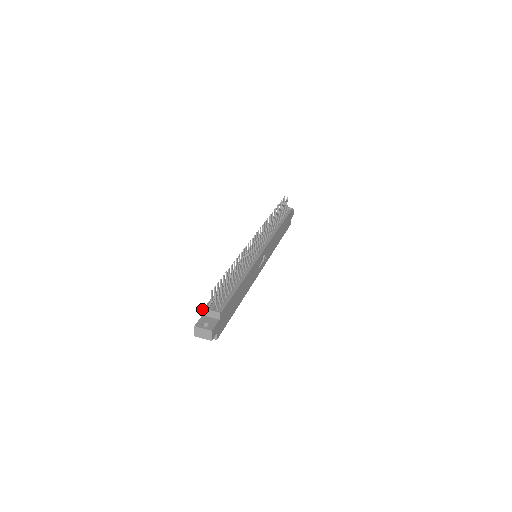
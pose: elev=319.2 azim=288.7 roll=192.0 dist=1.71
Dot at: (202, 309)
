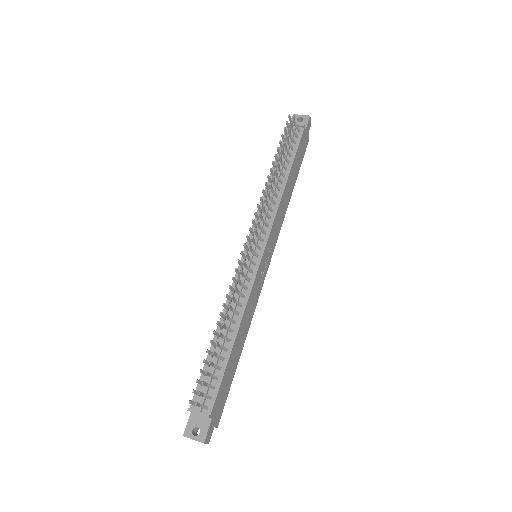
Dot at: occluded
